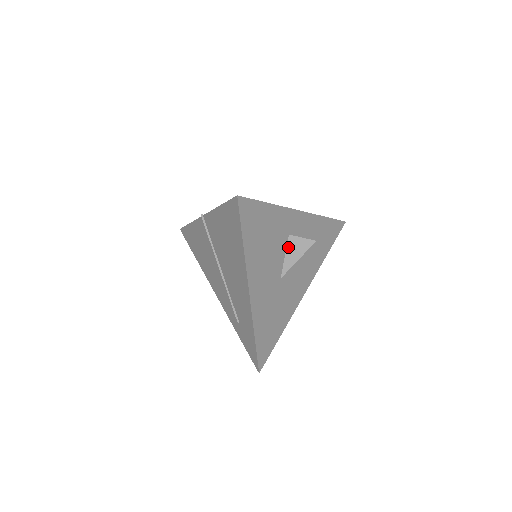
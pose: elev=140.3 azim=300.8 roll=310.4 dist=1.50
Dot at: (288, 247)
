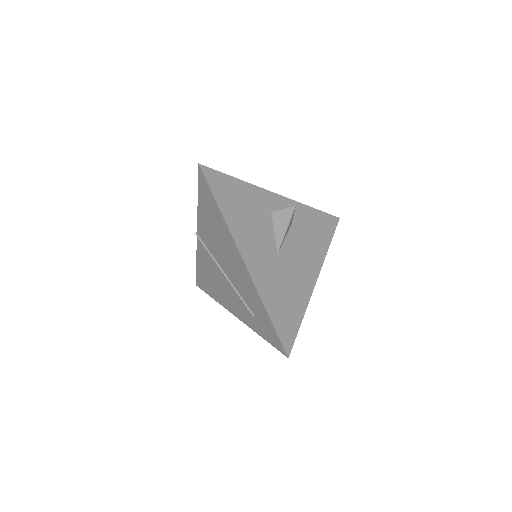
Dot at: (274, 223)
